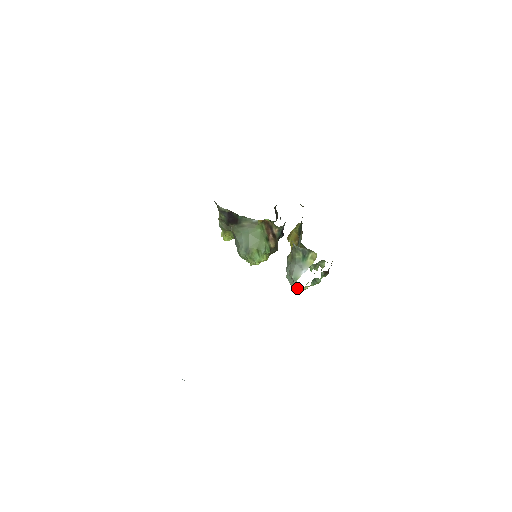
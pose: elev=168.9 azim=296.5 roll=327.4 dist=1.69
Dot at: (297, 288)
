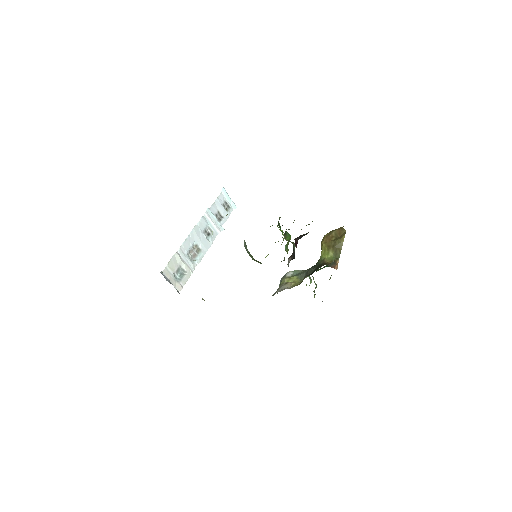
Dot at: occluded
